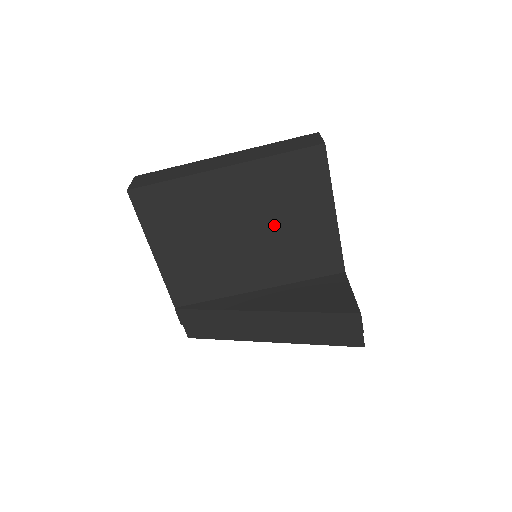
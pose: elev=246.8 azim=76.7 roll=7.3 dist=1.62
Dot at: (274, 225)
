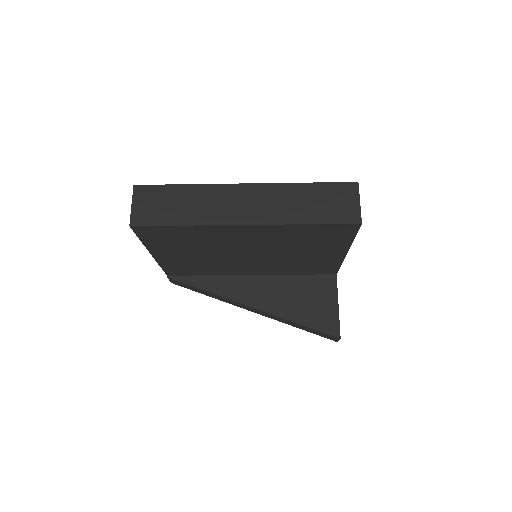
Dot at: (283, 253)
